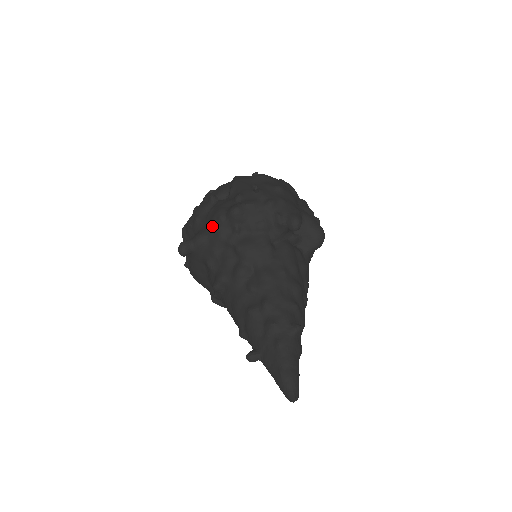
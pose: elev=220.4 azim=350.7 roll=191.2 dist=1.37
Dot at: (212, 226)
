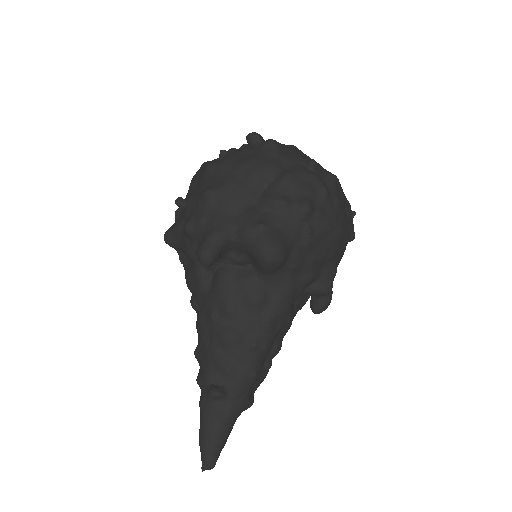
Dot at: occluded
